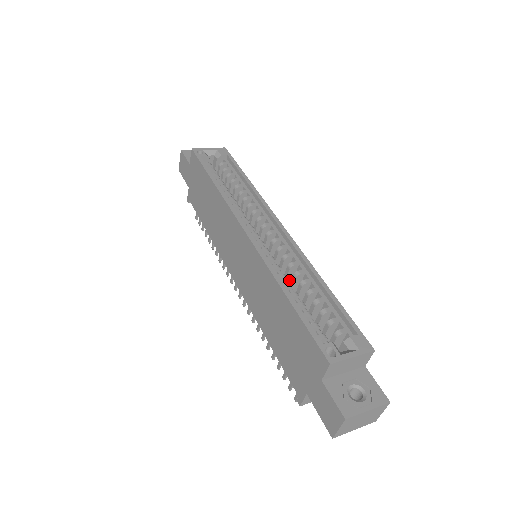
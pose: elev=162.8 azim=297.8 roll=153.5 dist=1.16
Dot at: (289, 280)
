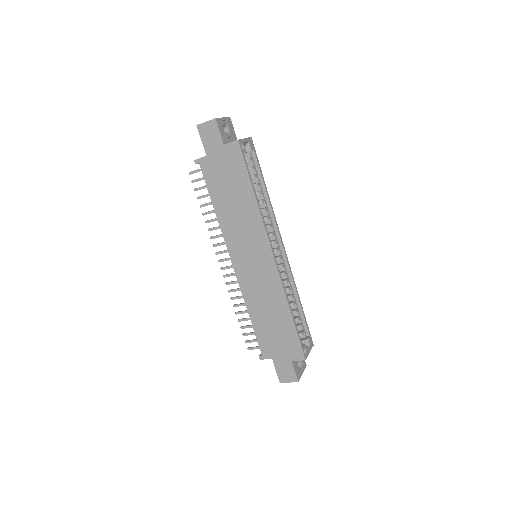
Dot at: occluded
